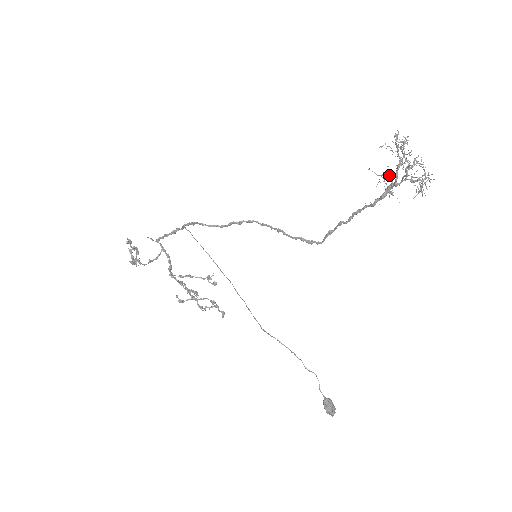
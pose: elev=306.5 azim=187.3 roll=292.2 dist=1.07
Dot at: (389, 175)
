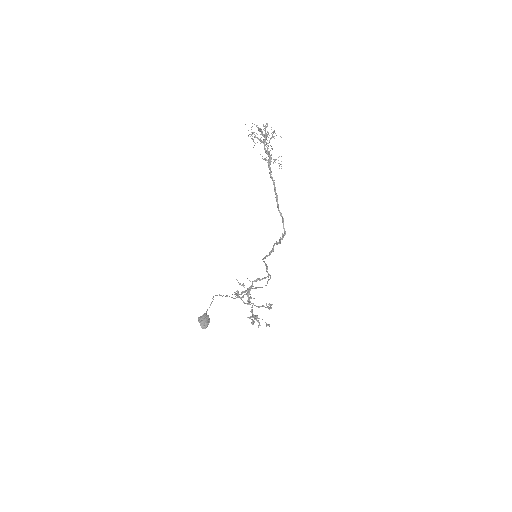
Dot at: (269, 151)
